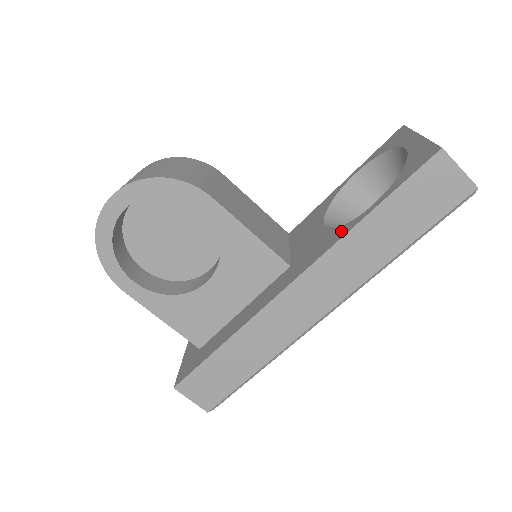
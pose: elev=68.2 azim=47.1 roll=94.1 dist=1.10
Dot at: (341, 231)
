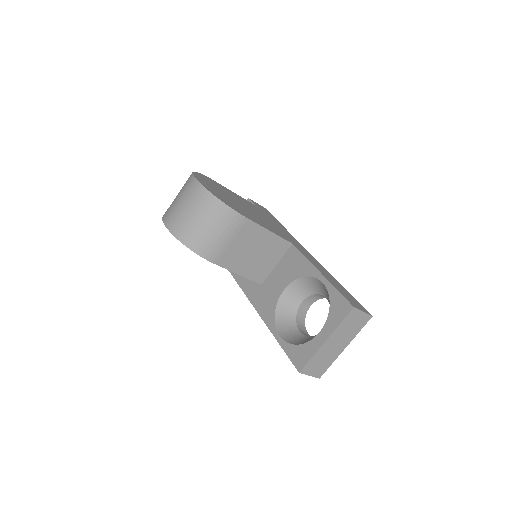
Dot at: (270, 319)
